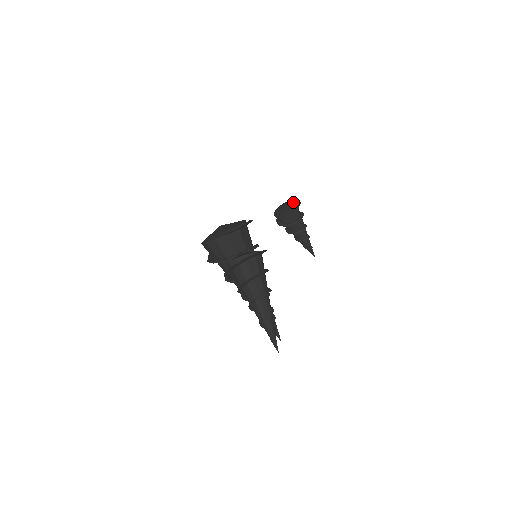
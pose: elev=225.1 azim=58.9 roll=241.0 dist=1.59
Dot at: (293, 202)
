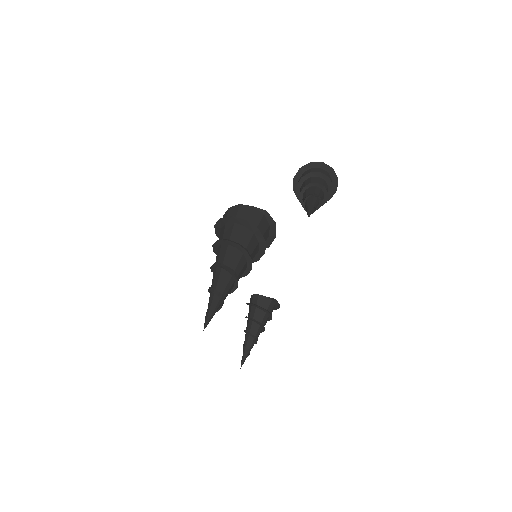
Dot at: occluded
